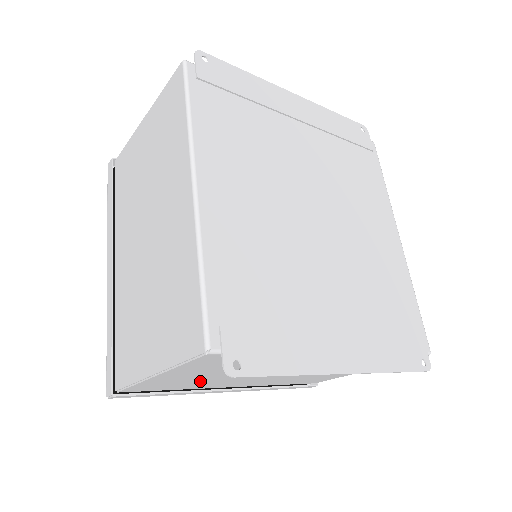
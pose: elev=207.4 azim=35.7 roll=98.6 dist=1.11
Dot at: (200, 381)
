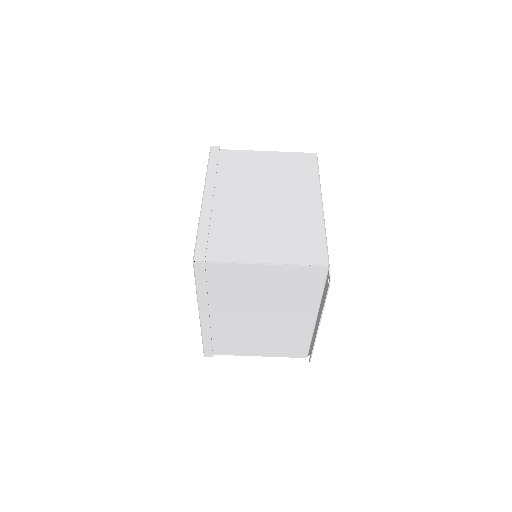
Dot at: (242, 290)
